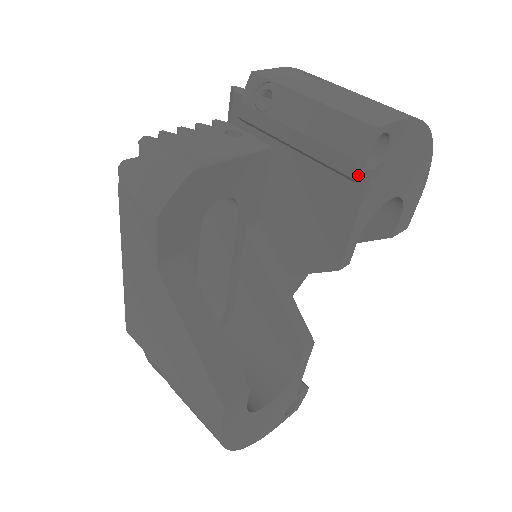
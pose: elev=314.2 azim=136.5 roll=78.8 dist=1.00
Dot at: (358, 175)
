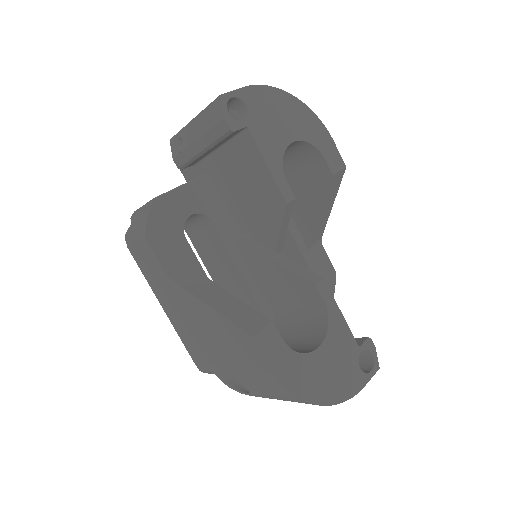
Dot at: (232, 127)
